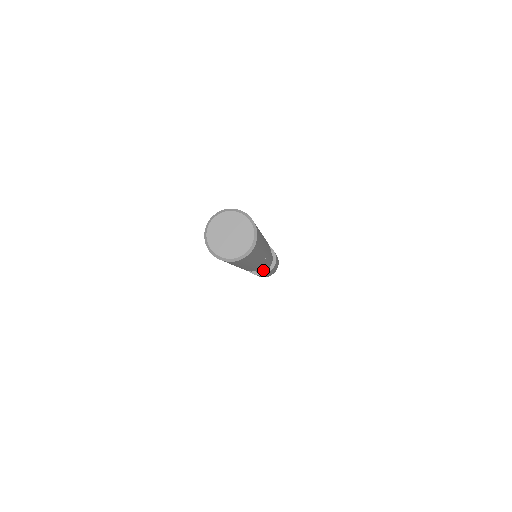
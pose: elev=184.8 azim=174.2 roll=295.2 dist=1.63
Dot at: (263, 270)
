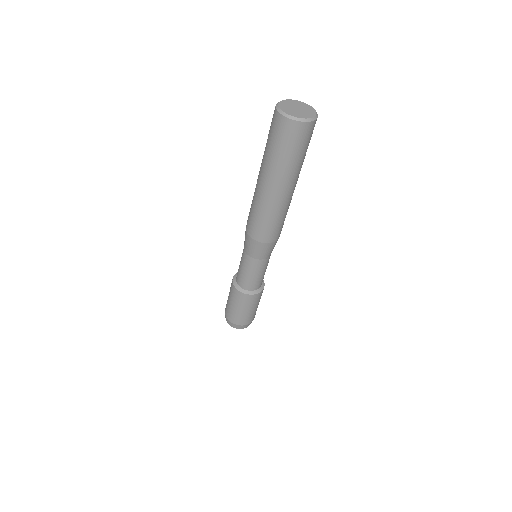
Dot at: (262, 279)
